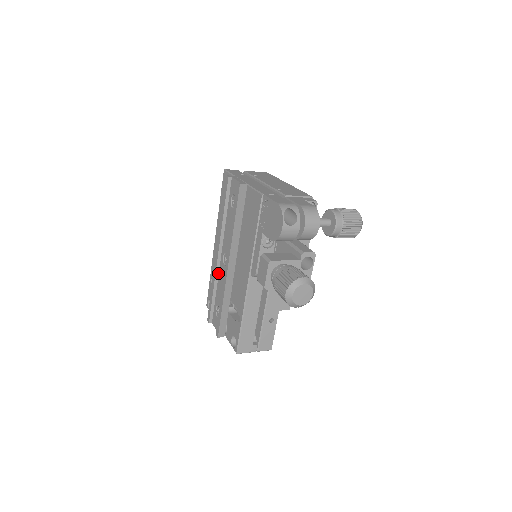
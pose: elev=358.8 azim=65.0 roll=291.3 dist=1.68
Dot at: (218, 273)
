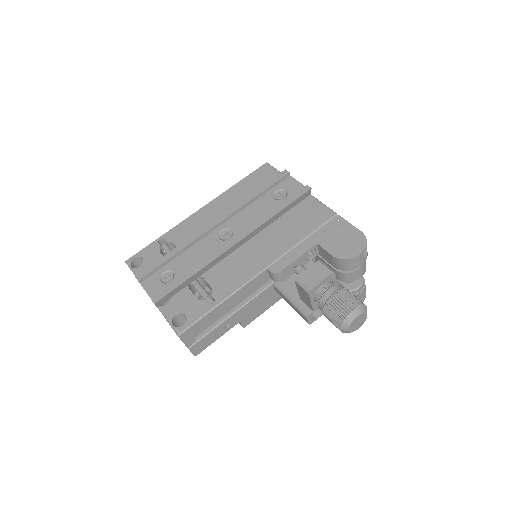
Dot at: (198, 240)
